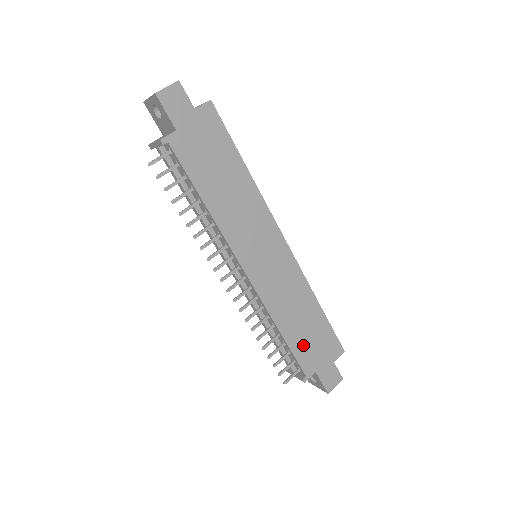
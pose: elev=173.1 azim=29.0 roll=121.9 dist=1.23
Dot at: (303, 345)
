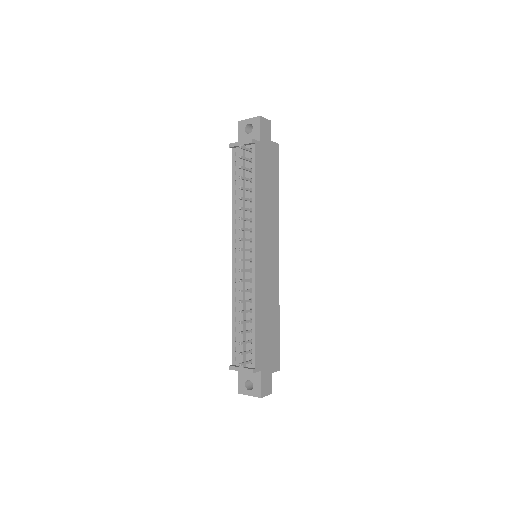
Dot at: (262, 341)
